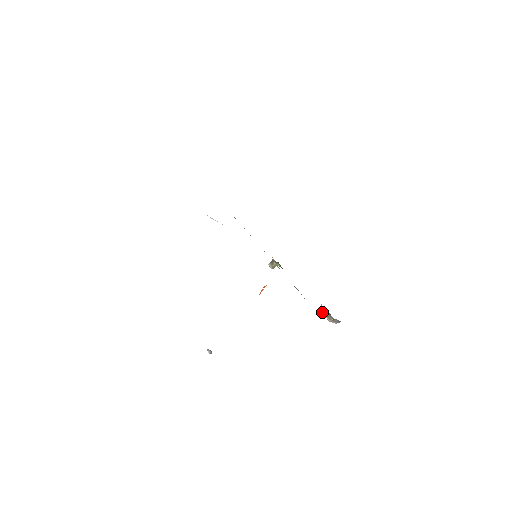
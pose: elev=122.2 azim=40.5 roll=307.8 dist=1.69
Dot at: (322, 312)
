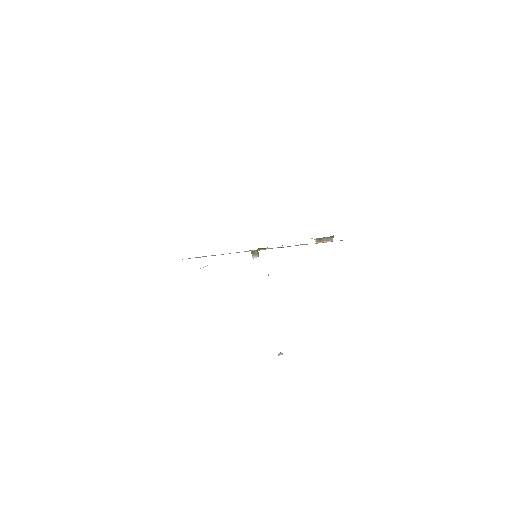
Dot at: (321, 242)
